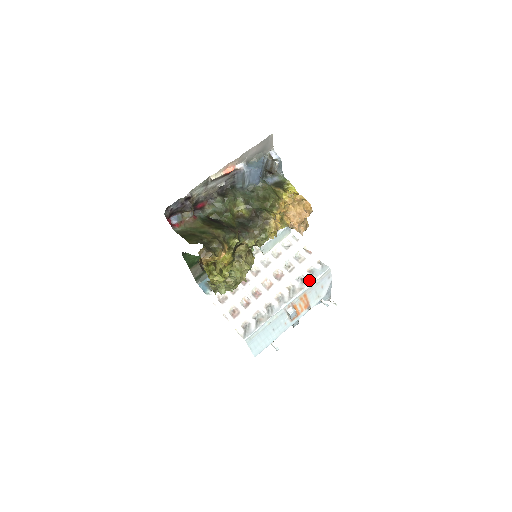
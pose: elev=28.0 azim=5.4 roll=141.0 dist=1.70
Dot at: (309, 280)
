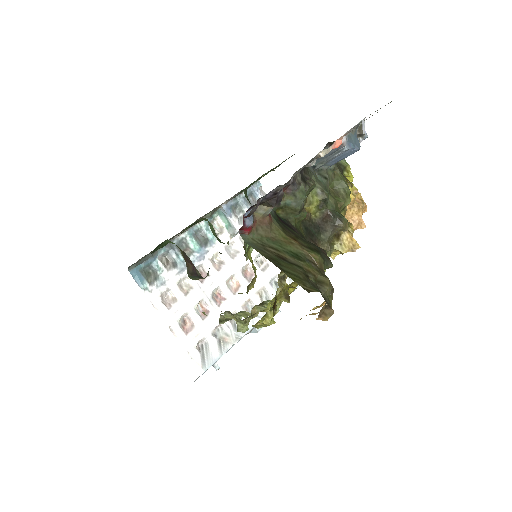
Dot at: occluded
